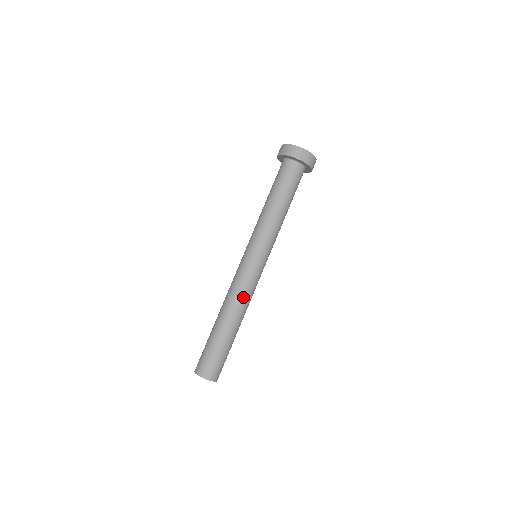
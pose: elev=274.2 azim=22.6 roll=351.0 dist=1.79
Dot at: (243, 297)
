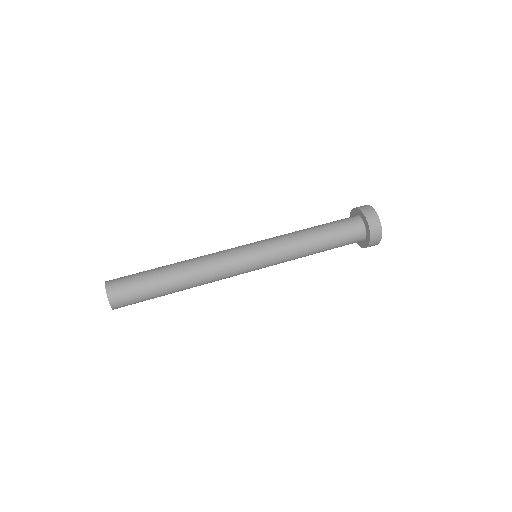
Dot at: (213, 276)
